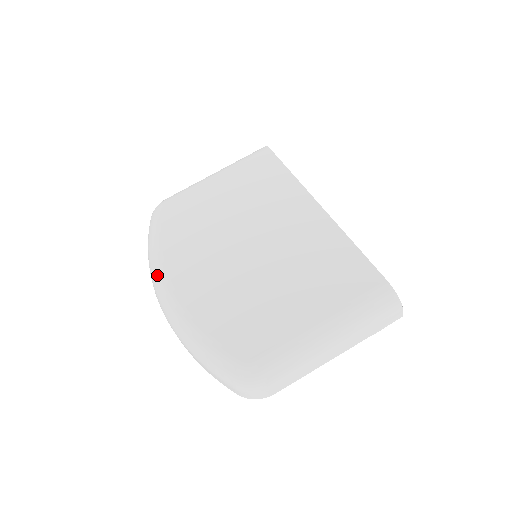
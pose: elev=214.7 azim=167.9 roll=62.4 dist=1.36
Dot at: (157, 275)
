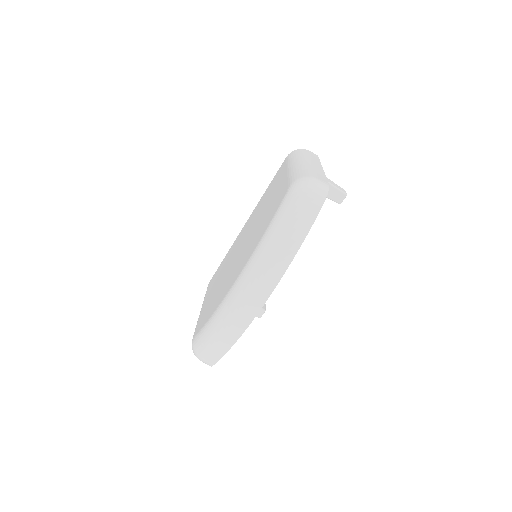
Dot at: (224, 306)
